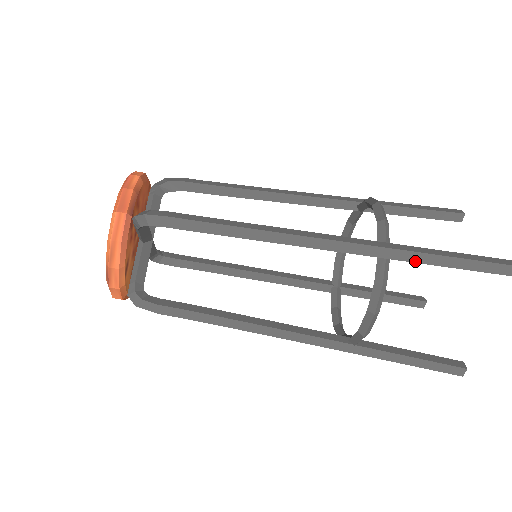
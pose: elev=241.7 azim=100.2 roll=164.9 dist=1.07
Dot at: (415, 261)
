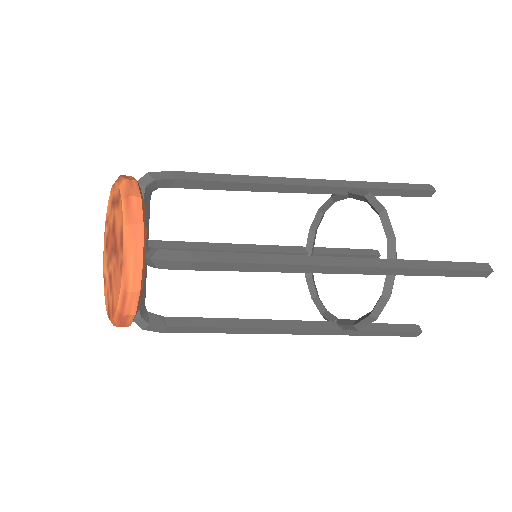
Dot at: occluded
